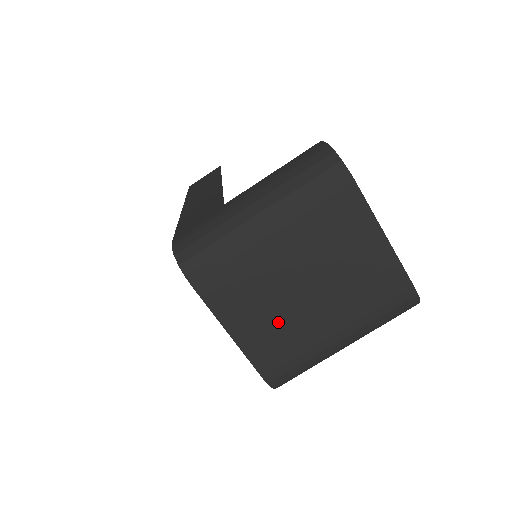
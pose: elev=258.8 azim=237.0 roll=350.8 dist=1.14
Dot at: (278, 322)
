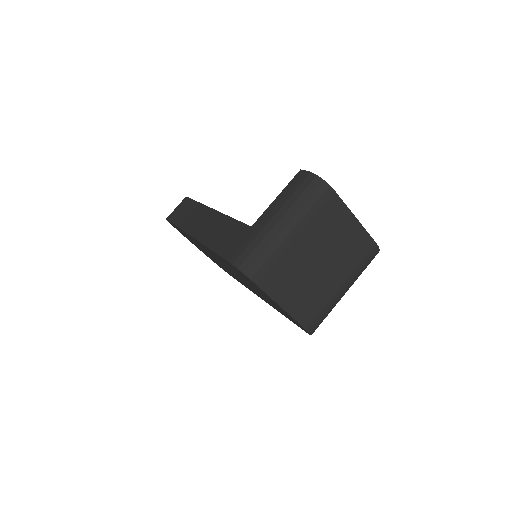
Dot at: (309, 290)
